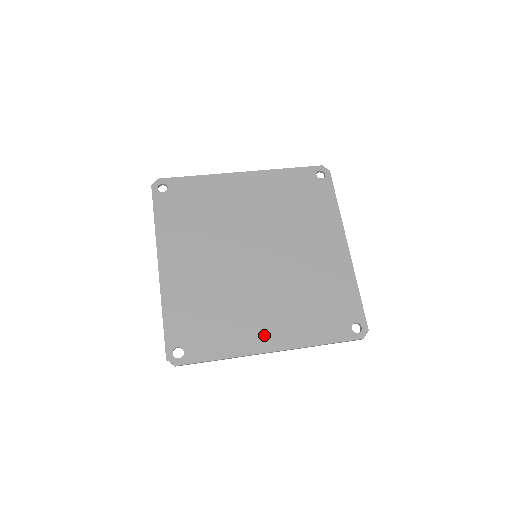
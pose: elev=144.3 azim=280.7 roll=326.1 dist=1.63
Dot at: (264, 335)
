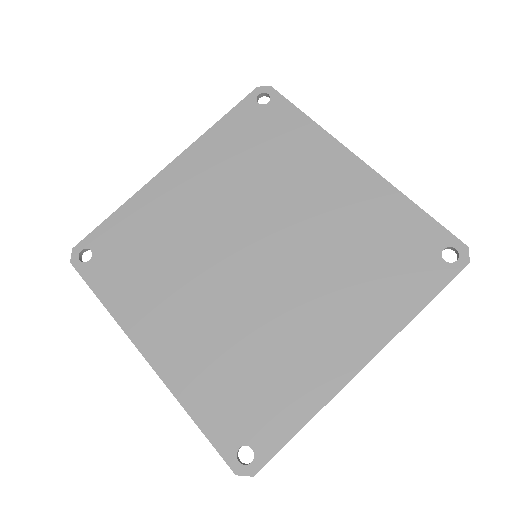
Dot at: (338, 351)
